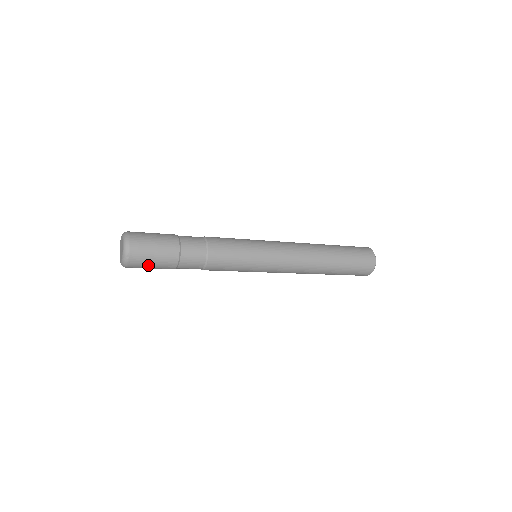
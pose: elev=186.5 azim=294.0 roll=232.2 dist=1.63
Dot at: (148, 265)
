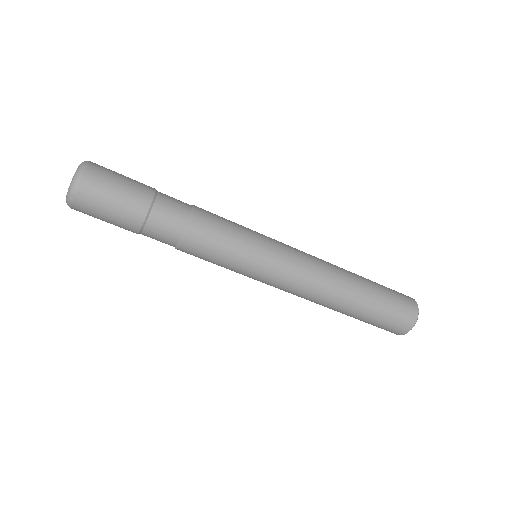
Dot at: (100, 217)
